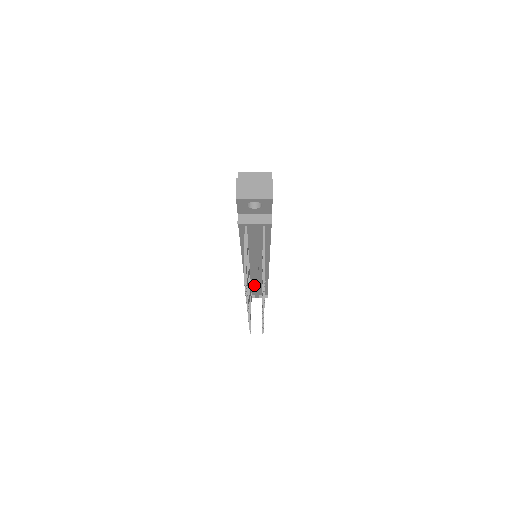
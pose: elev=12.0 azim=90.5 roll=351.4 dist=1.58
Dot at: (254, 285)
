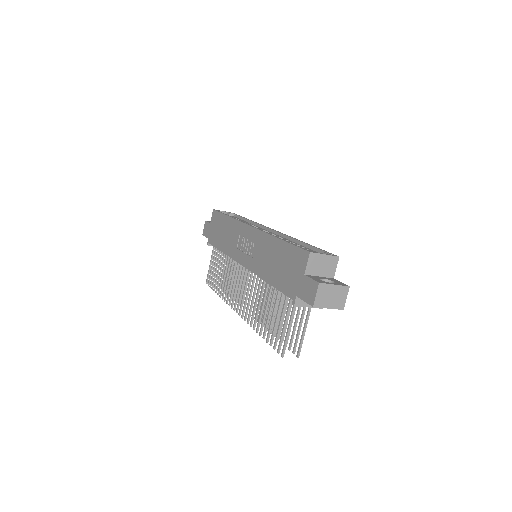
Dot at: occluded
